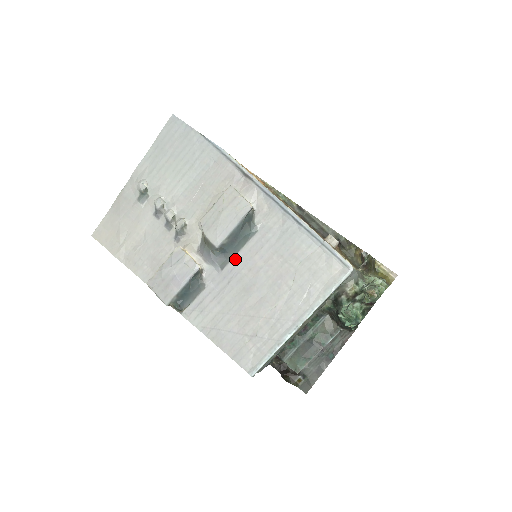
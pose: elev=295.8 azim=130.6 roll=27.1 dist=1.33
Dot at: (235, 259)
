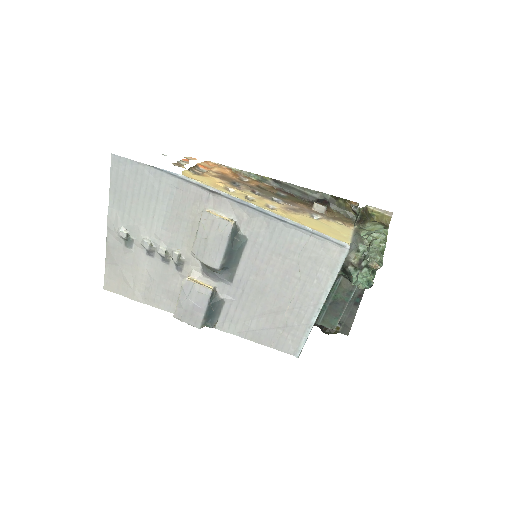
Dot at: (239, 270)
